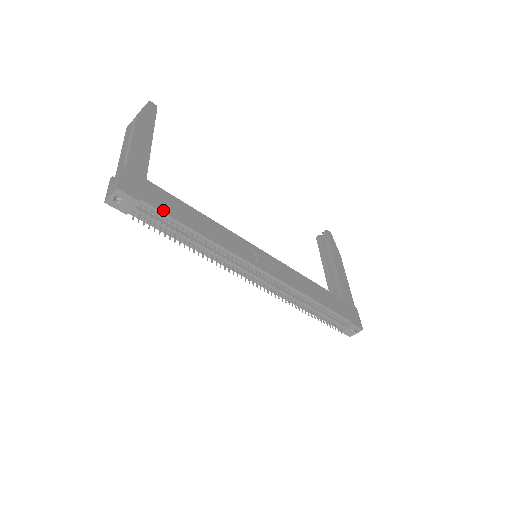
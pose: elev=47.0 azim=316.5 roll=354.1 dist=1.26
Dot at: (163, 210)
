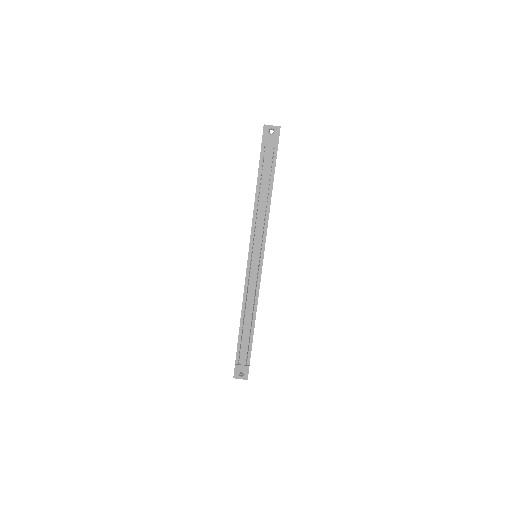
Dot at: occluded
